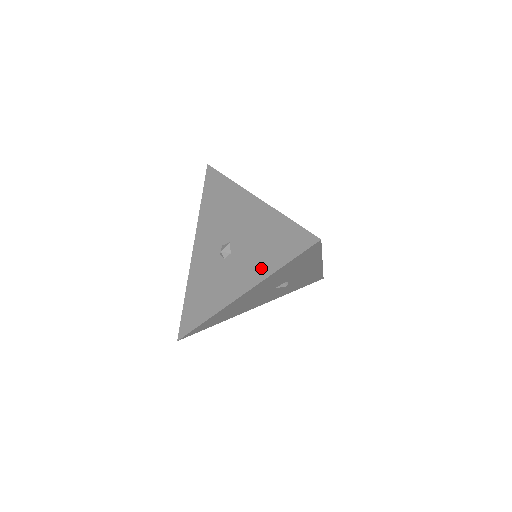
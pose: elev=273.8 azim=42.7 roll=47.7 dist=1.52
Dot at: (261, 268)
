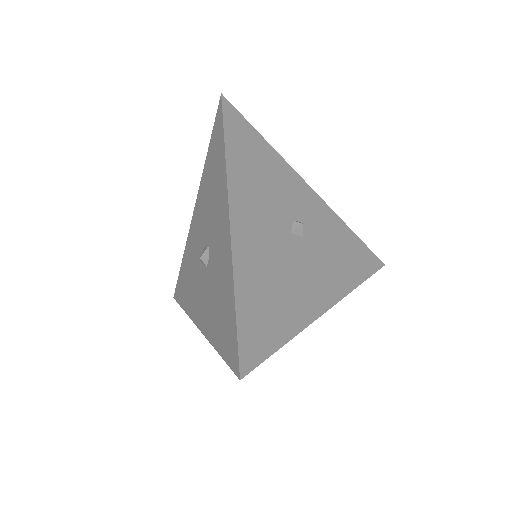
Dot at: (220, 183)
